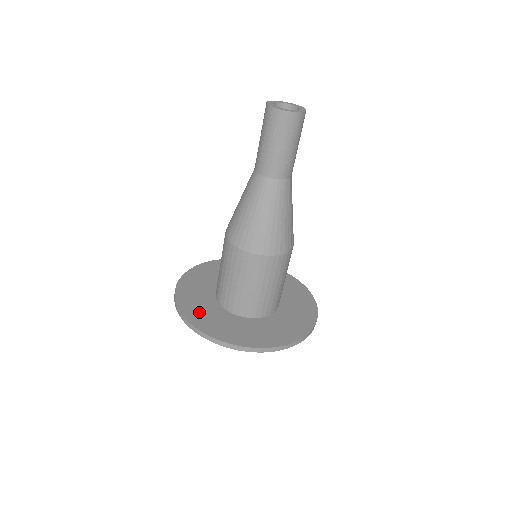
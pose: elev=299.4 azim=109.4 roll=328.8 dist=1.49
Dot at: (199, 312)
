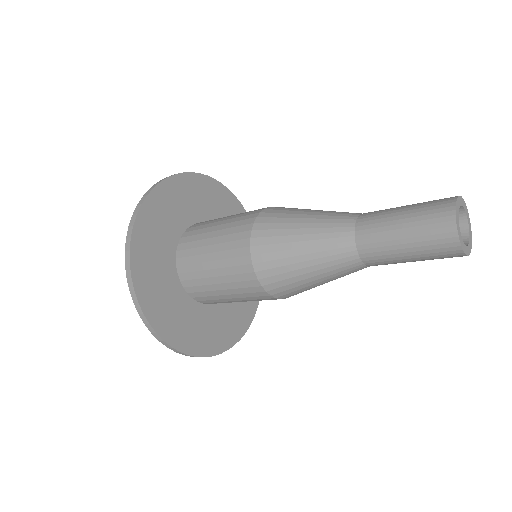
Dot at: (152, 232)
